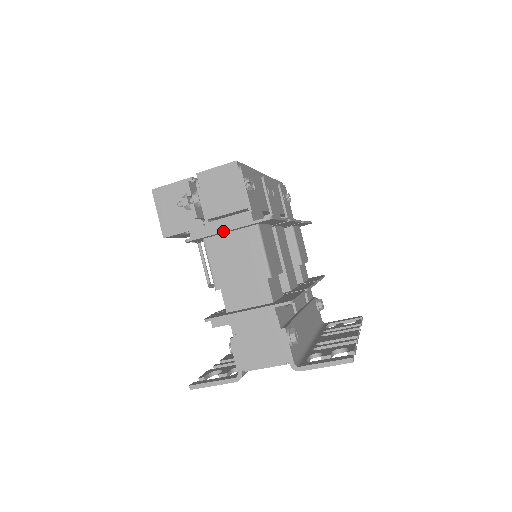
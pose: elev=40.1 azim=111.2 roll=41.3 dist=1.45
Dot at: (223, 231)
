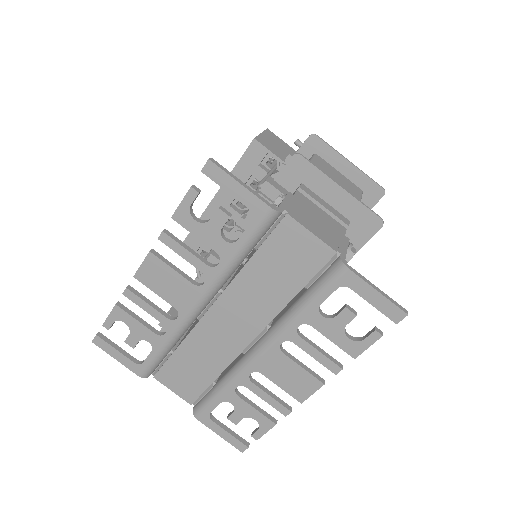
Dot at: (348, 160)
